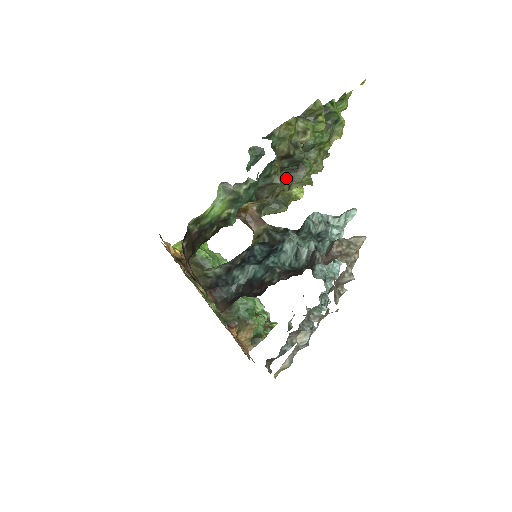
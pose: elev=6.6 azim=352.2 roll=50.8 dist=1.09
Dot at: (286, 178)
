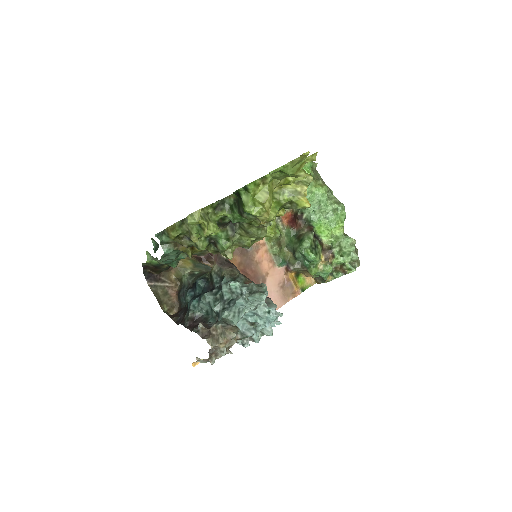
Dot at: (210, 246)
